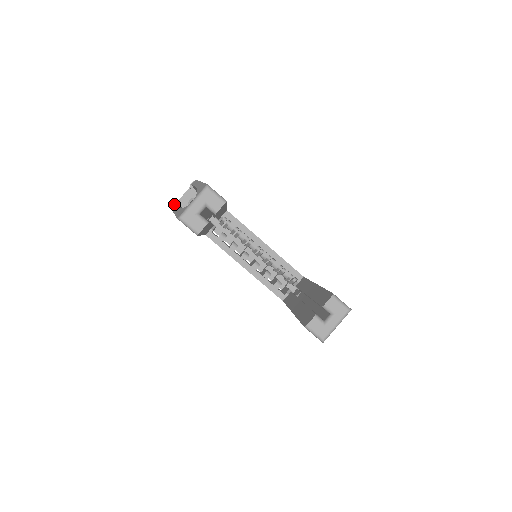
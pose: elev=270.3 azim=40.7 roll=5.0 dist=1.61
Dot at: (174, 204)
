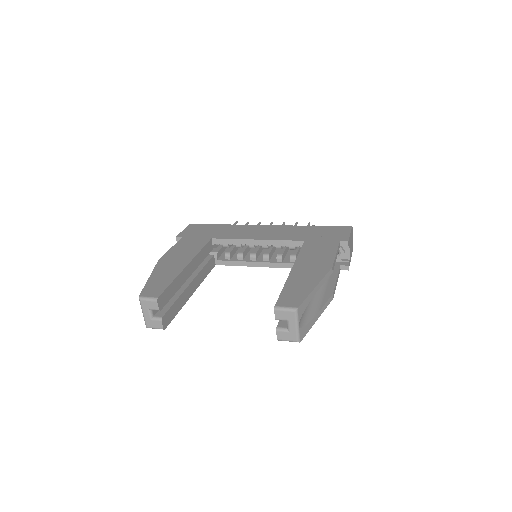
Dot at: occluded
